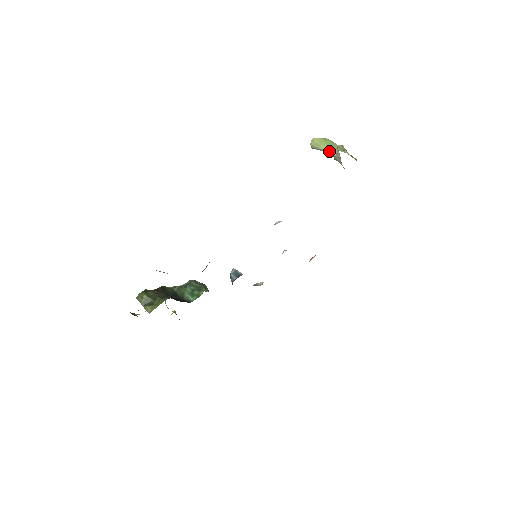
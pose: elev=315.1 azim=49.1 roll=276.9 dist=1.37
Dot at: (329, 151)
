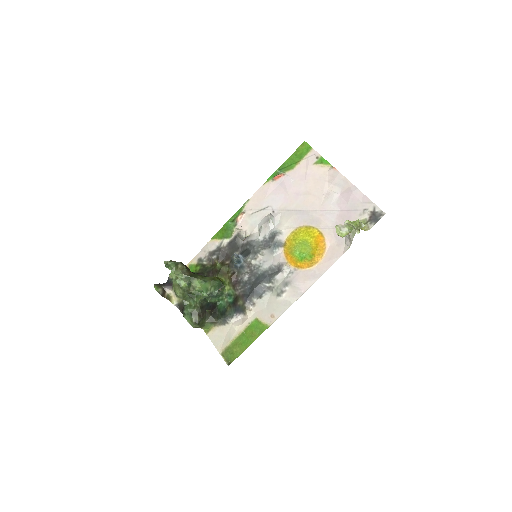
Dot at: (346, 225)
